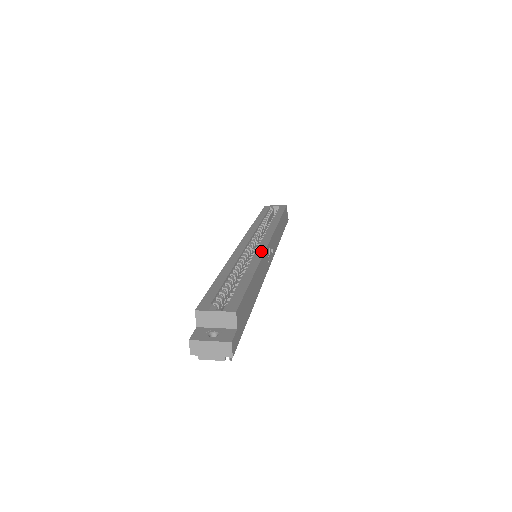
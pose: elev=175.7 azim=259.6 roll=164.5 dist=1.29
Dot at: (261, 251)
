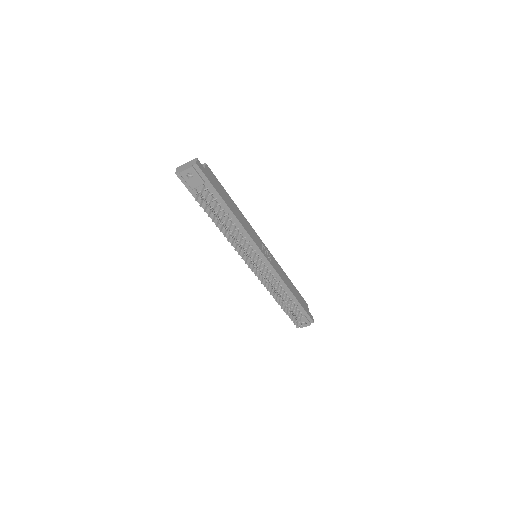
Dot at: occluded
